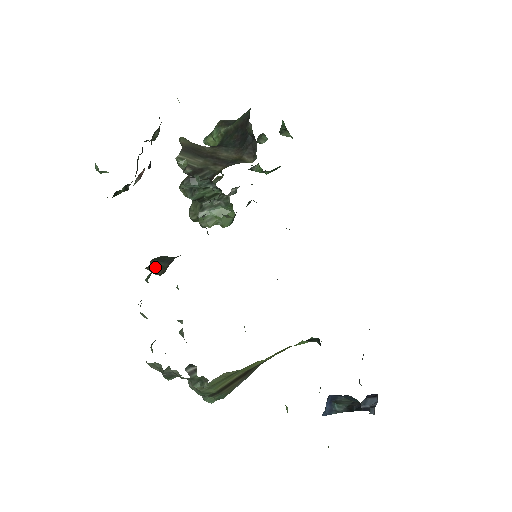
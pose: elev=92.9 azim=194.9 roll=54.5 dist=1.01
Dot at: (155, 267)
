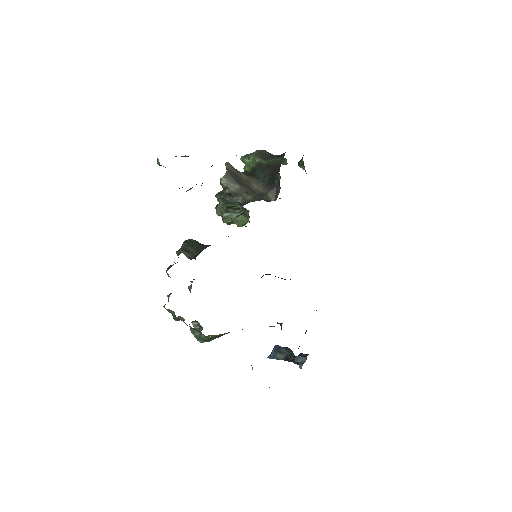
Dot at: (187, 251)
